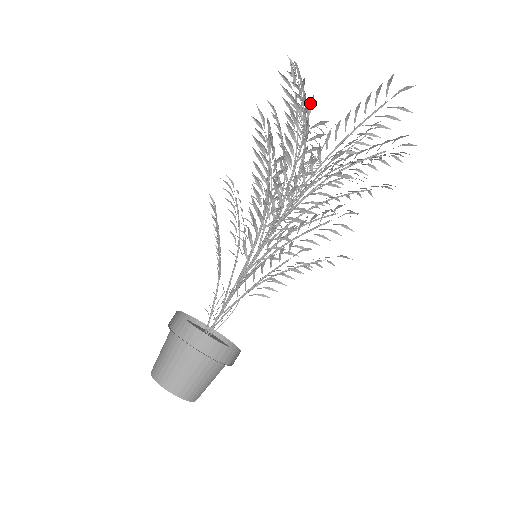
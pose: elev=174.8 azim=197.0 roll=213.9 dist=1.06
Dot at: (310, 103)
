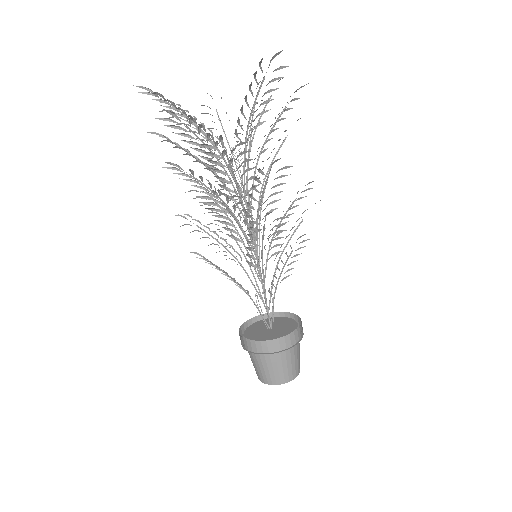
Dot at: (219, 139)
